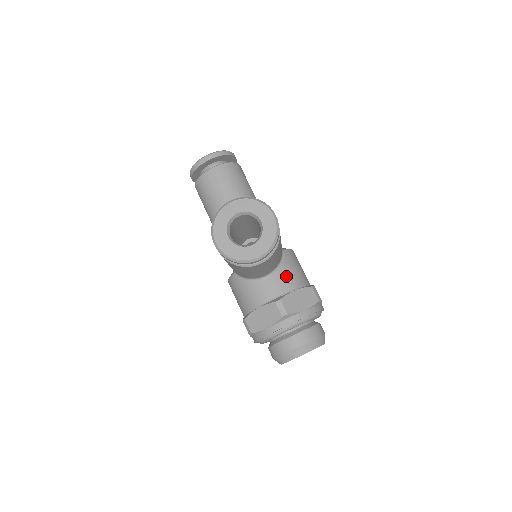
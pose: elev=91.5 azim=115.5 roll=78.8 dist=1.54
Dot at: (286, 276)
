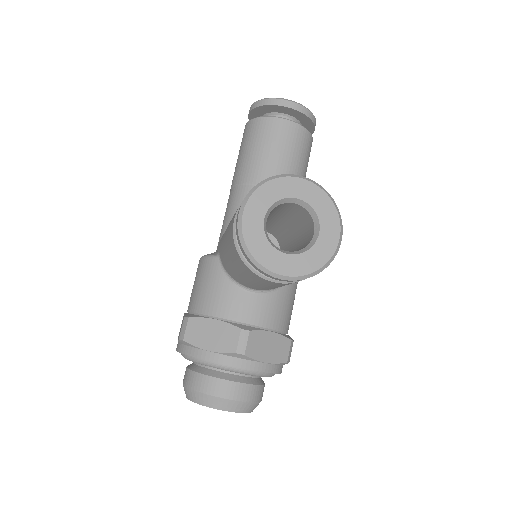
Dot at: (274, 307)
